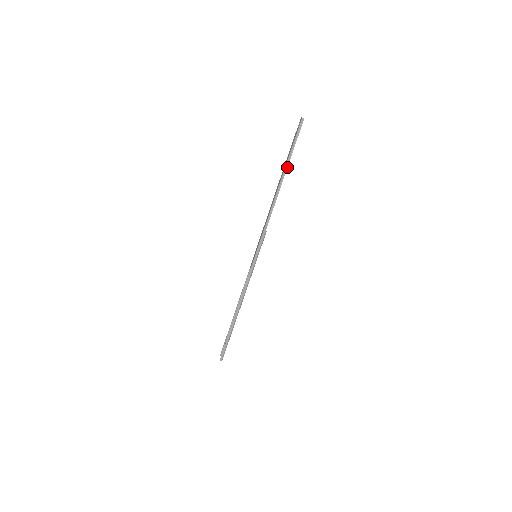
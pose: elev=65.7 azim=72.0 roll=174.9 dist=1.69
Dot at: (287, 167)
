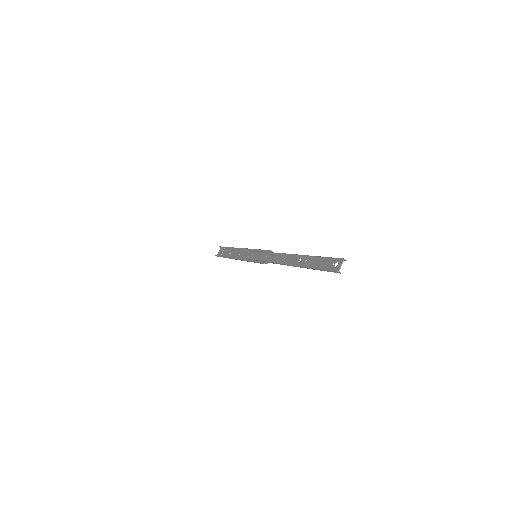
Dot at: (303, 267)
